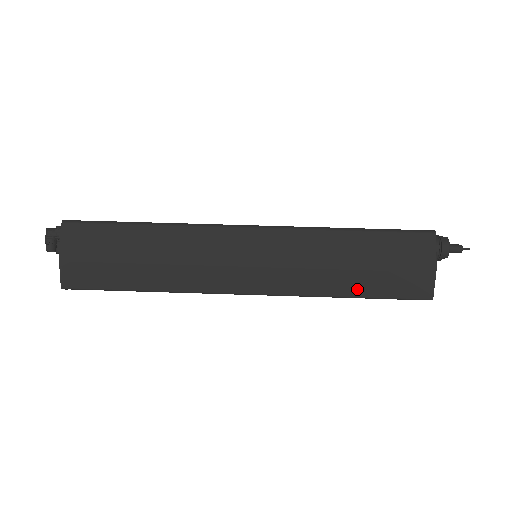
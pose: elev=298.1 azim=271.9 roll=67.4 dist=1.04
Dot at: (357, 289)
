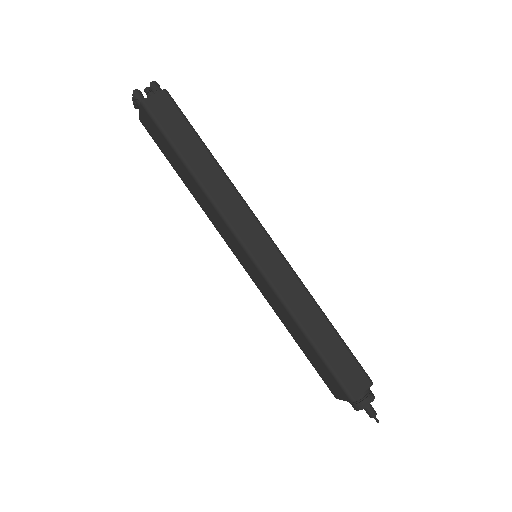
Dot at: occluded
